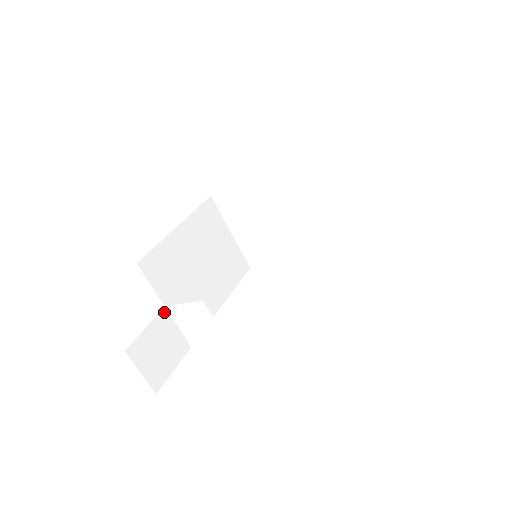
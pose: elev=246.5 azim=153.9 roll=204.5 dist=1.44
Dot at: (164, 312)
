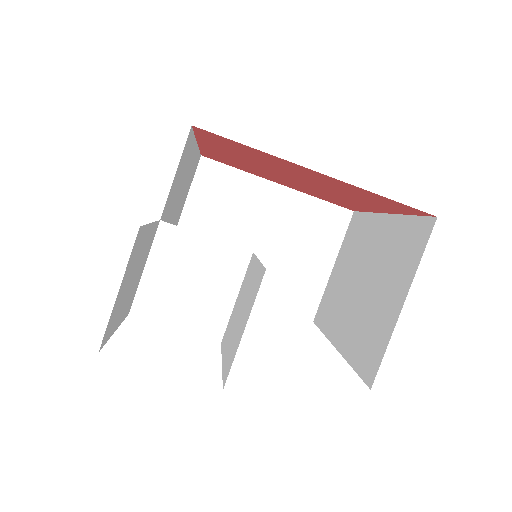
Dot at: (156, 227)
